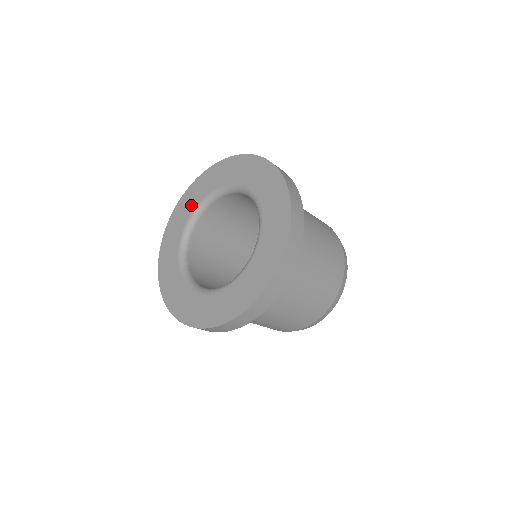
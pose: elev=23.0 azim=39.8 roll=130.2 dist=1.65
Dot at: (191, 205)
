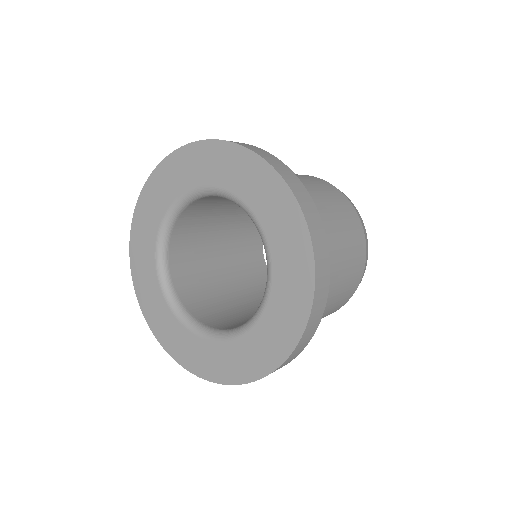
Dot at: (148, 260)
